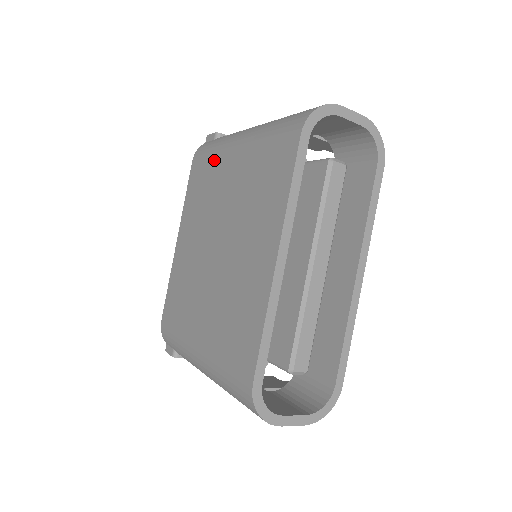
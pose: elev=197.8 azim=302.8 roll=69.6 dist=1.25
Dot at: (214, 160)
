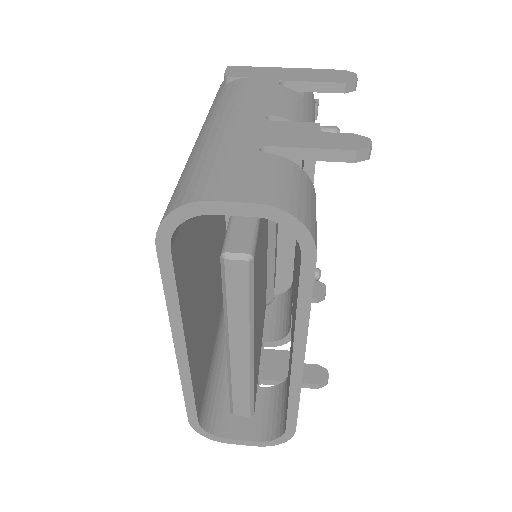
Dot at: occluded
